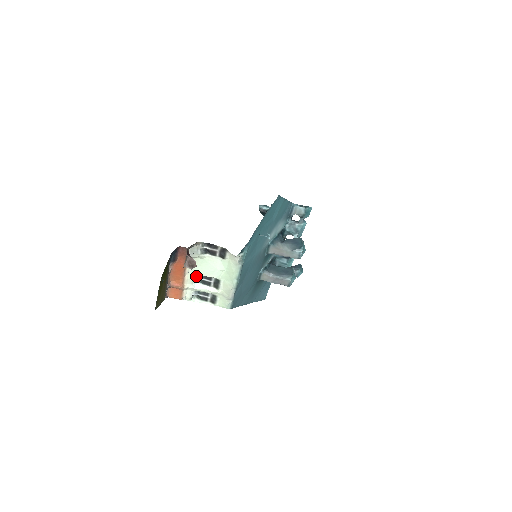
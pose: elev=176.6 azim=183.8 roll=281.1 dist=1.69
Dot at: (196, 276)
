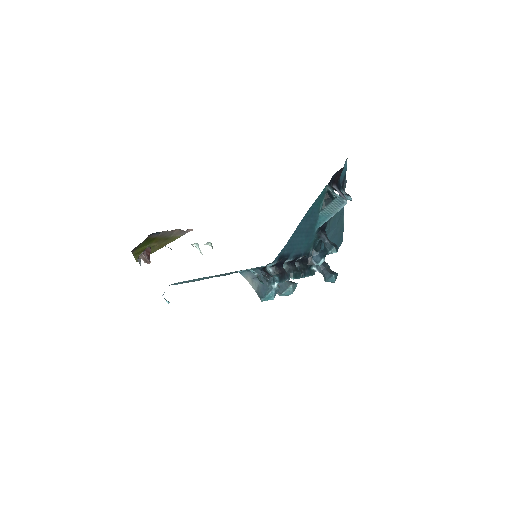
Dot at: (191, 244)
